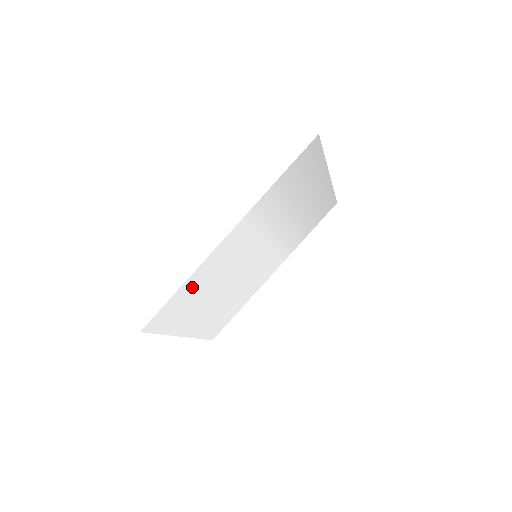
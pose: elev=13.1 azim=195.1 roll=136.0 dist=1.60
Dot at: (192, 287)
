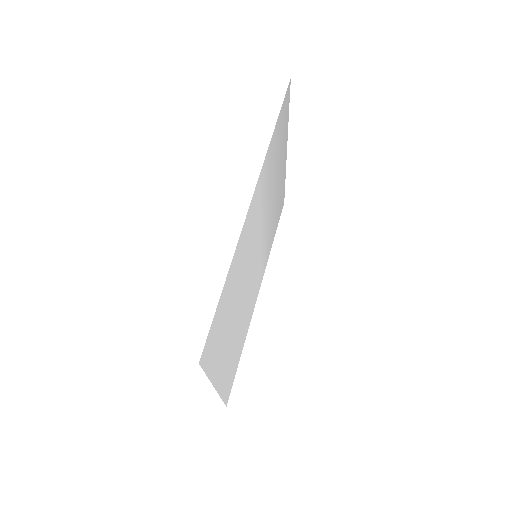
Dot at: (229, 287)
